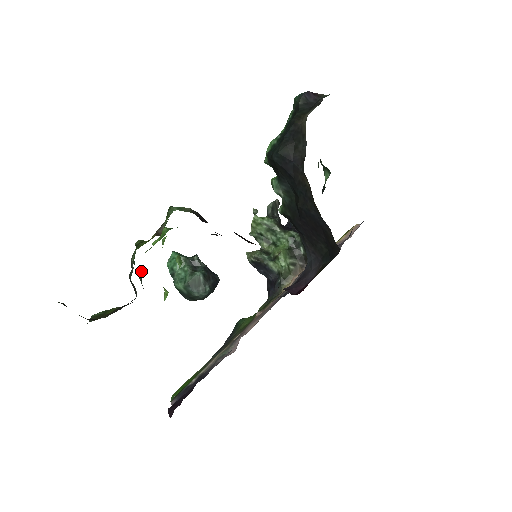
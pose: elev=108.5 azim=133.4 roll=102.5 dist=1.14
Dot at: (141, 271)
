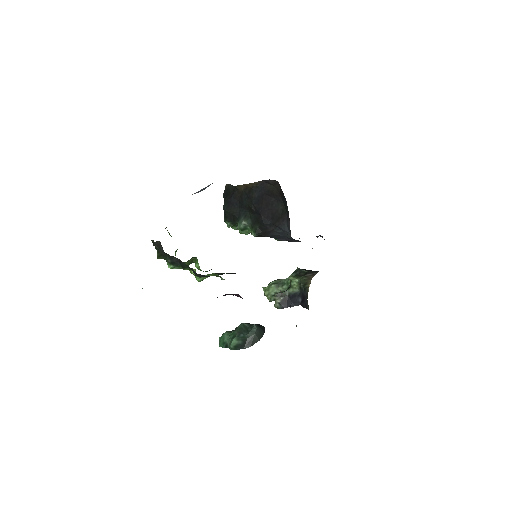
Dot at: (166, 257)
